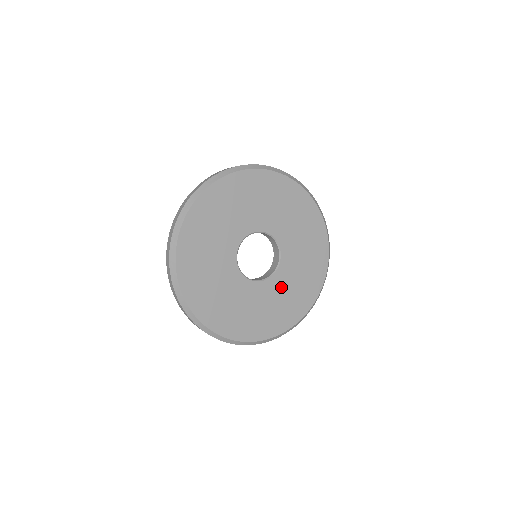
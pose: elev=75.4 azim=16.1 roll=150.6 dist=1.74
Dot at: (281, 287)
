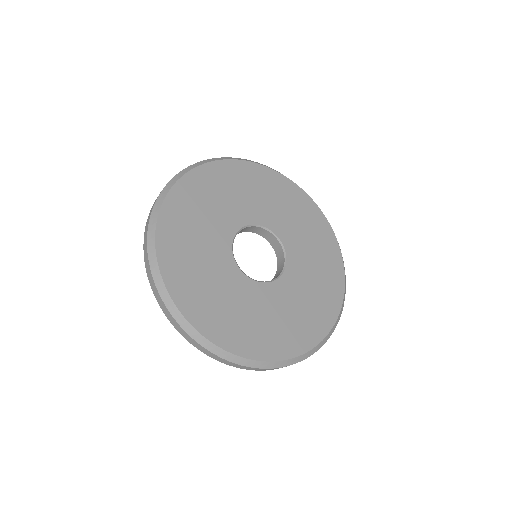
Dot at: (302, 274)
